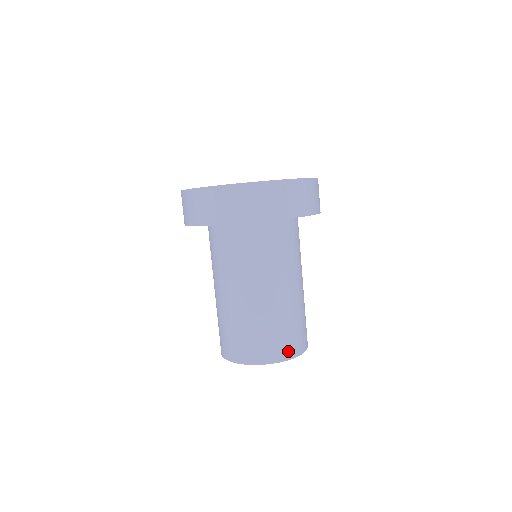
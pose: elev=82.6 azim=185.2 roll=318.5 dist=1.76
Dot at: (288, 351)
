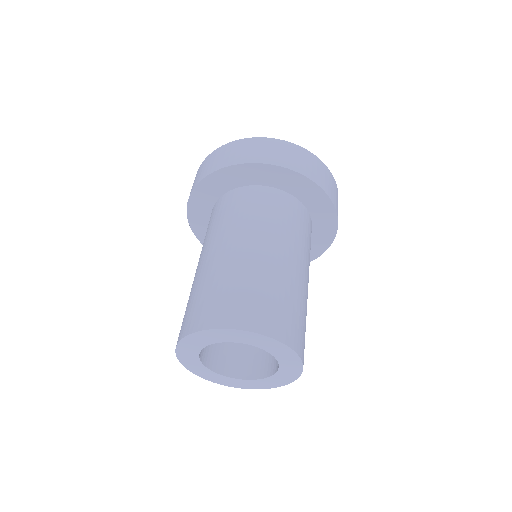
Dot at: (296, 341)
